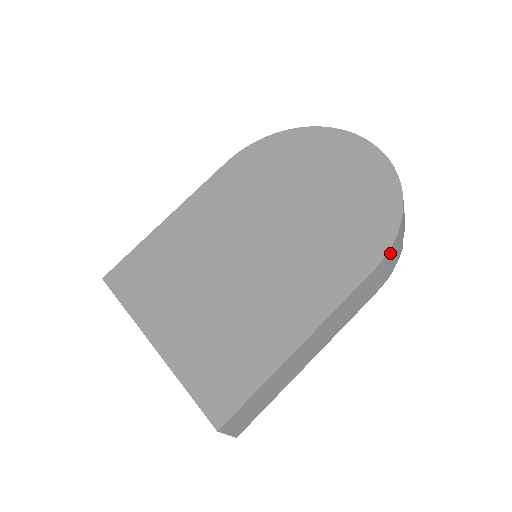
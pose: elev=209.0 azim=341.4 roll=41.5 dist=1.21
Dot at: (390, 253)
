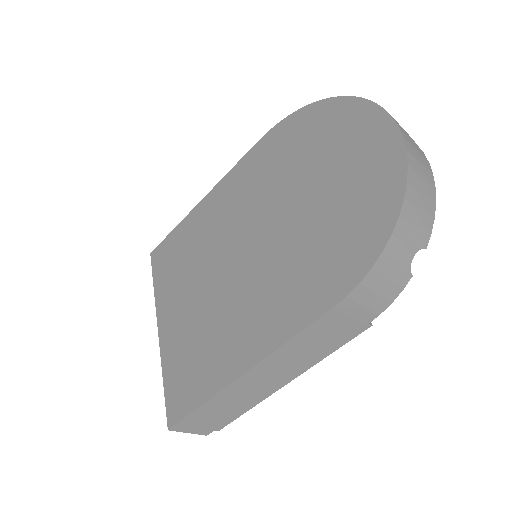
Dot at: (364, 287)
